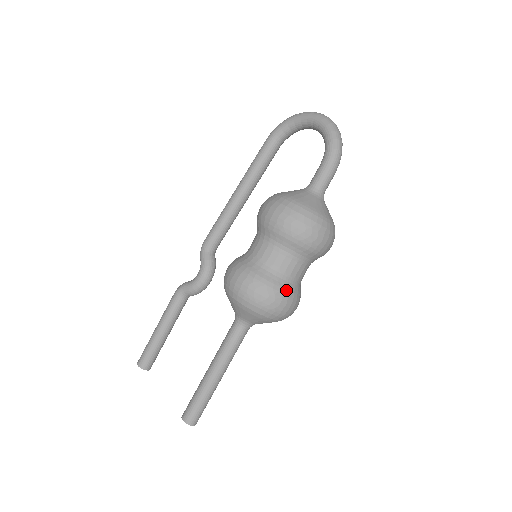
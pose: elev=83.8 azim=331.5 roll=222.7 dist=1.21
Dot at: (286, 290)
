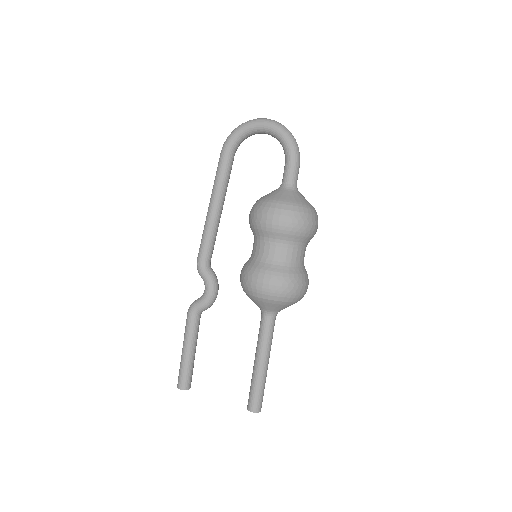
Dot at: (302, 275)
